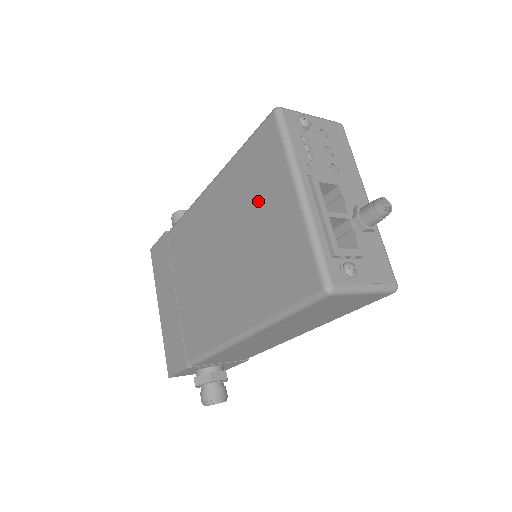
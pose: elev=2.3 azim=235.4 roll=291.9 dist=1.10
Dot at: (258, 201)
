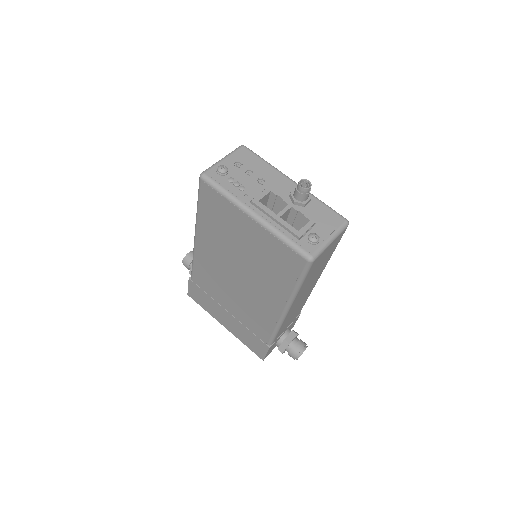
Dot at: (233, 233)
